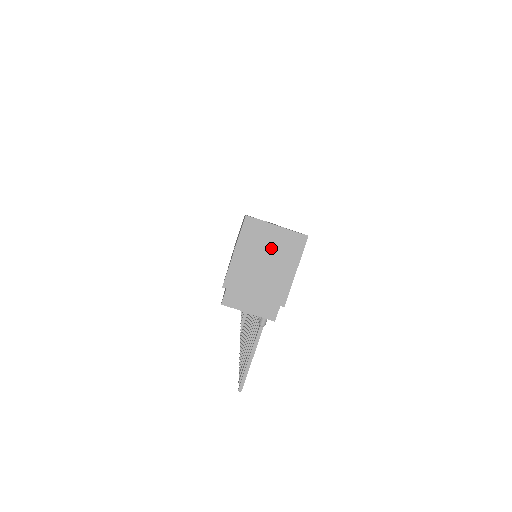
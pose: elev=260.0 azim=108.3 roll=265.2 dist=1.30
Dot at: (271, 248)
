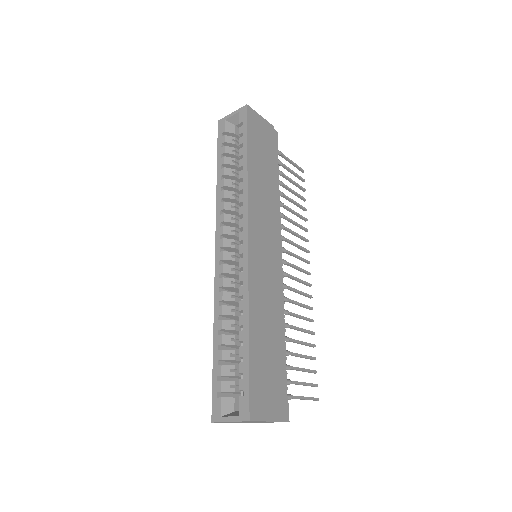
Dot at: occluded
